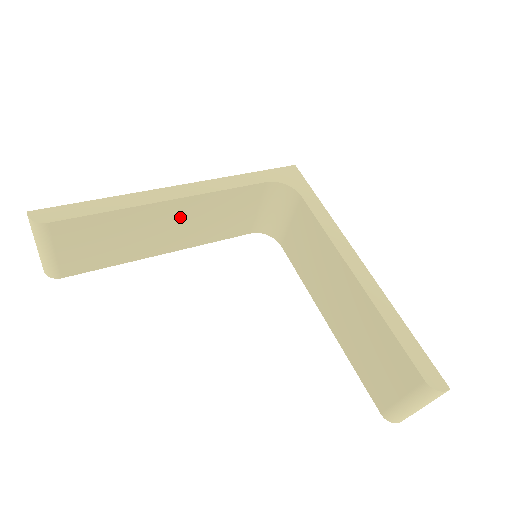
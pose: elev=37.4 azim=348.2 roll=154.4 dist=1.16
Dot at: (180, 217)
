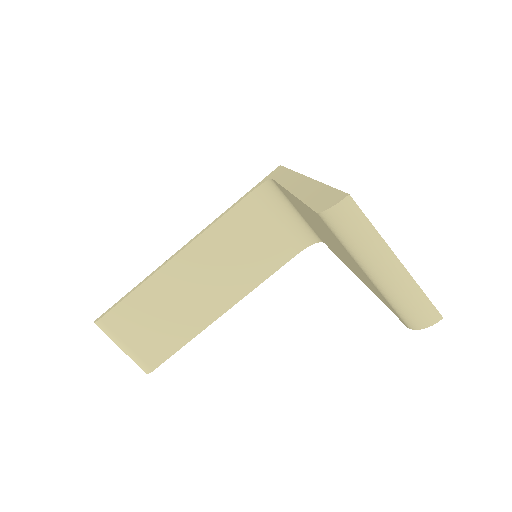
Dot at: (200, 269)
